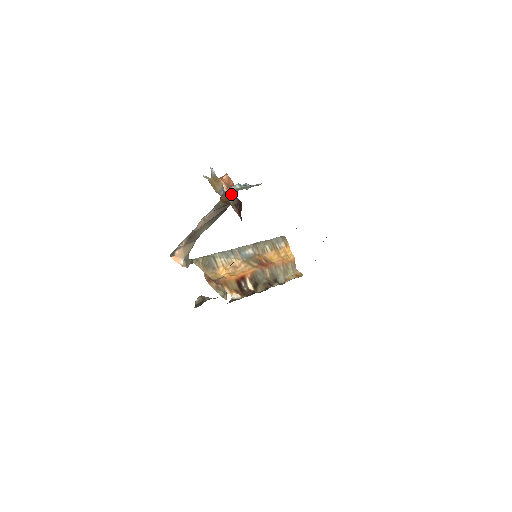
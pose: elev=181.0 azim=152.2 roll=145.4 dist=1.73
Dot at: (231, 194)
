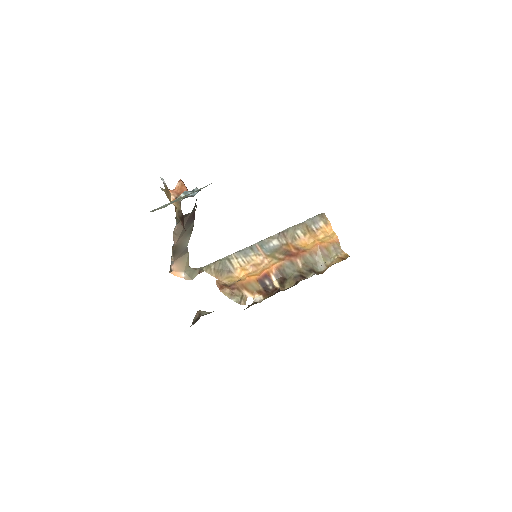
Dot at: (178, 205)
